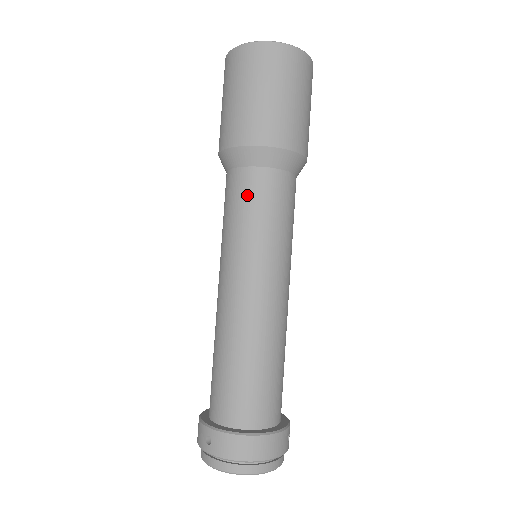
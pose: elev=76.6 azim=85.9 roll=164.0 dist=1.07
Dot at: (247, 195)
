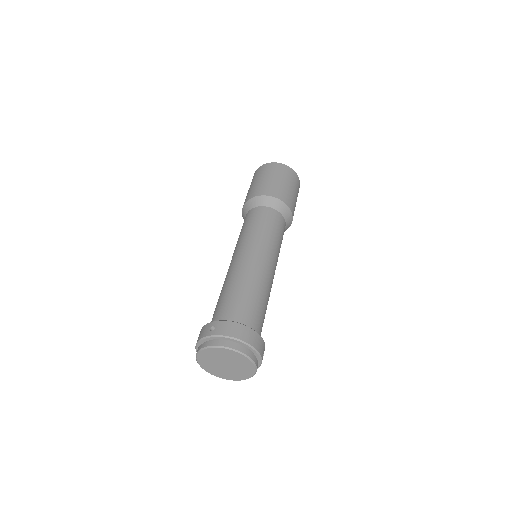
Dot at: (261, 217)
